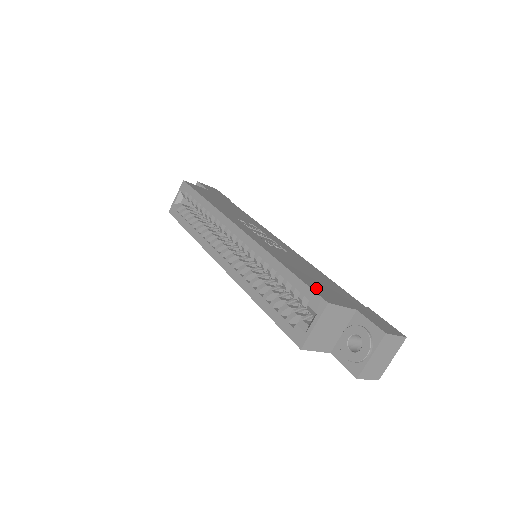
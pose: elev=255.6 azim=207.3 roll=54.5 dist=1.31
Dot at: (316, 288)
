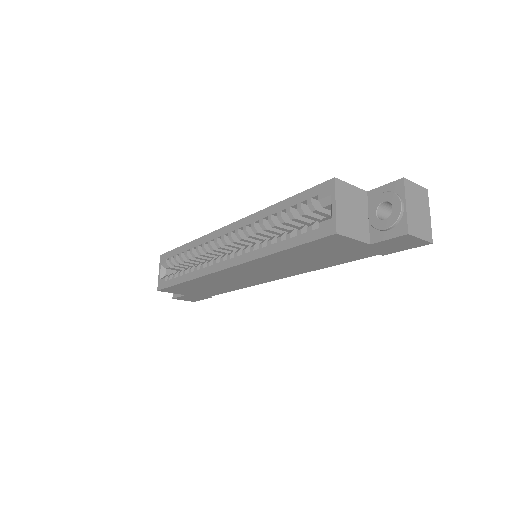
Dot at: occluded
